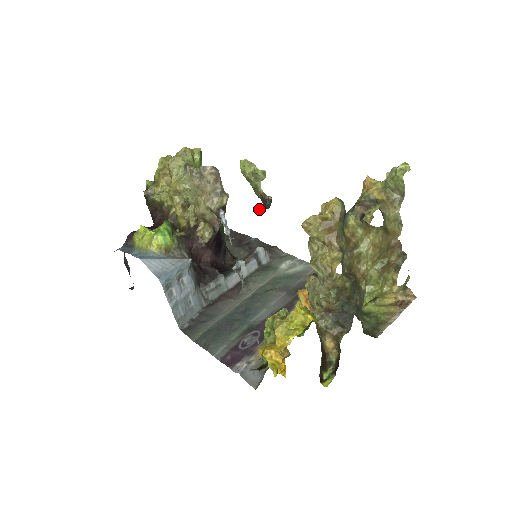
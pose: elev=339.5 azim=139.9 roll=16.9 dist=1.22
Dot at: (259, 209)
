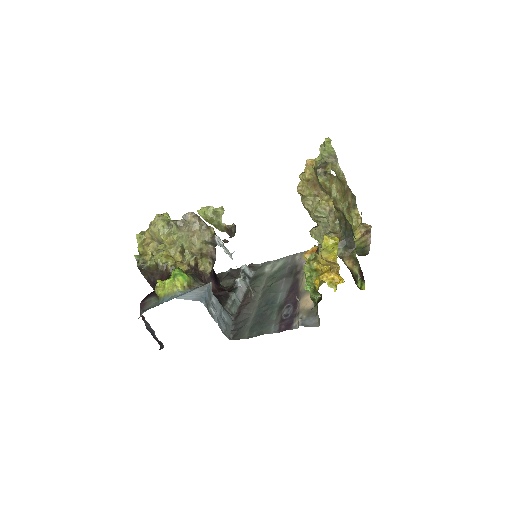
Dot at: (226, 241)
